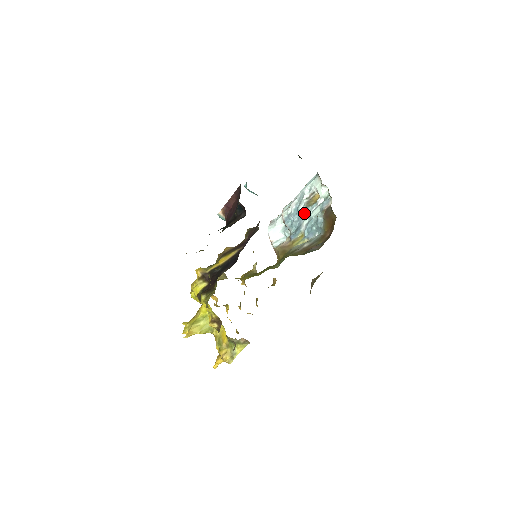
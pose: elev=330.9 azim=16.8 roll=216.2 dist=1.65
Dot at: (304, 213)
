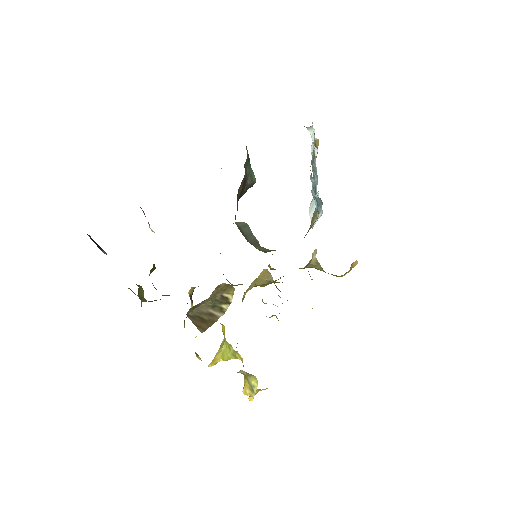
Dot at: occluded
